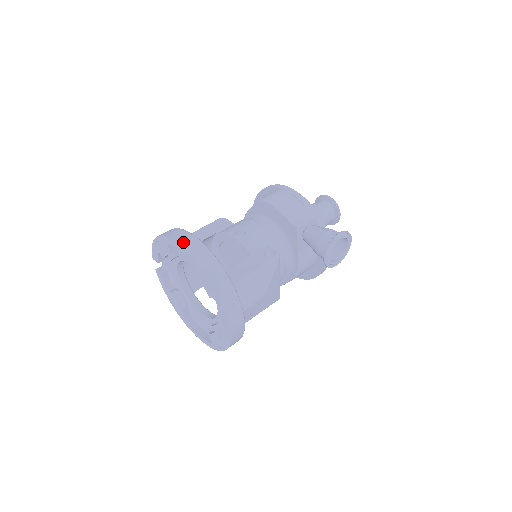
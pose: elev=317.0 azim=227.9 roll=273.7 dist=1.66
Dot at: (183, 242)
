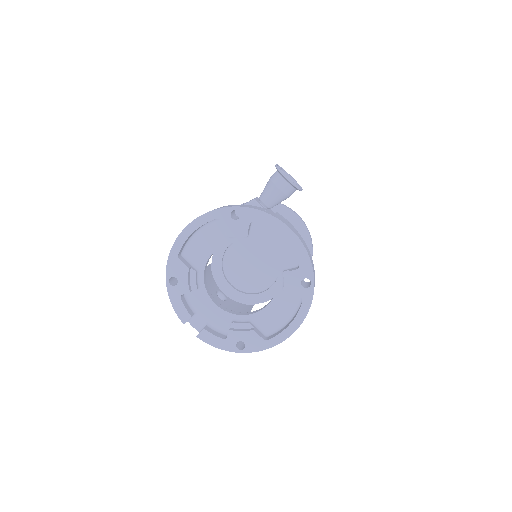
Dot at: (185, 228)
